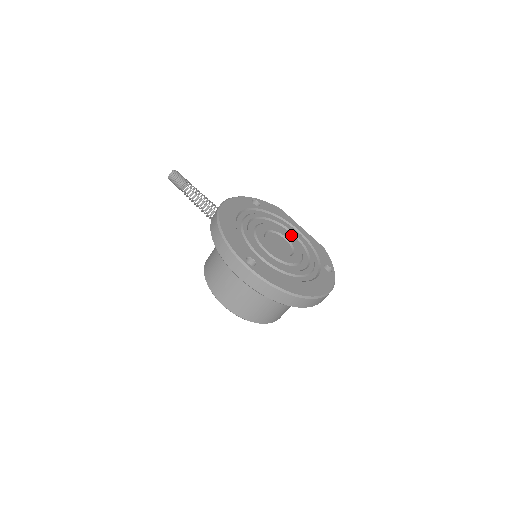
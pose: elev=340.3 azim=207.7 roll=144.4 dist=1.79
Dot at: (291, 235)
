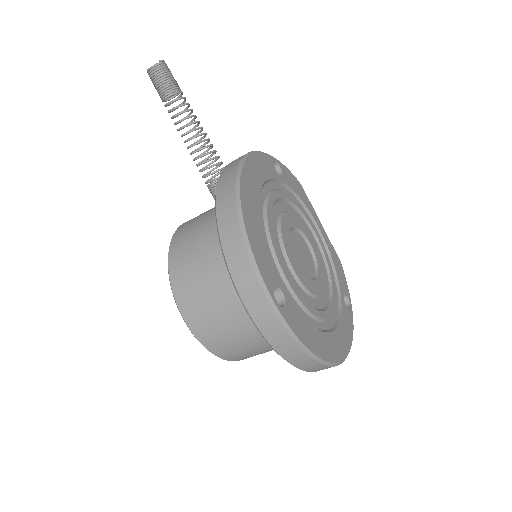
Dot at: (312, 236)
